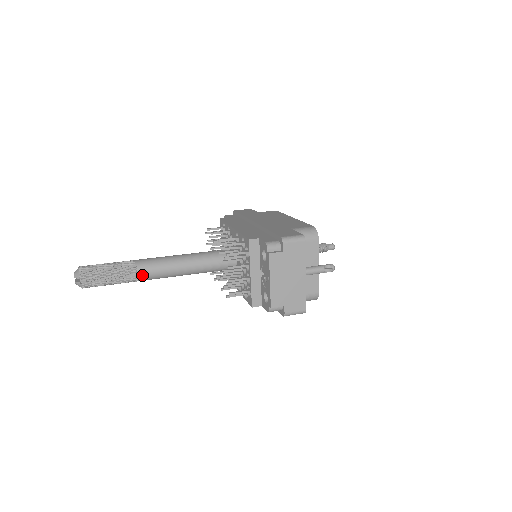
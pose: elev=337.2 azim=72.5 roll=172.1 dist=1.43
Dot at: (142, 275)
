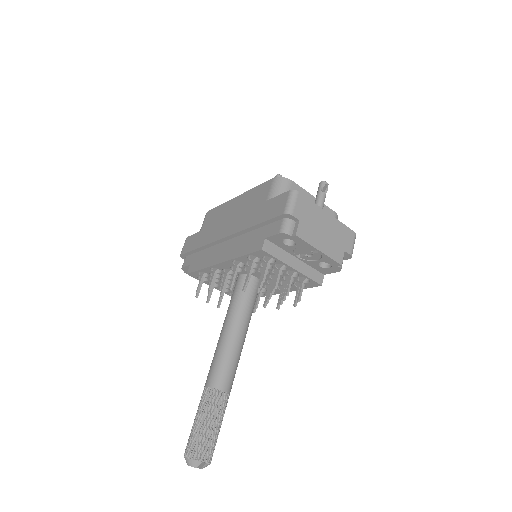
Dot at: (228, 387)
